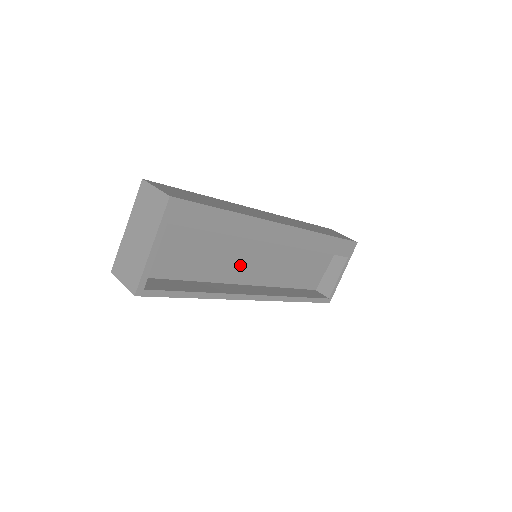
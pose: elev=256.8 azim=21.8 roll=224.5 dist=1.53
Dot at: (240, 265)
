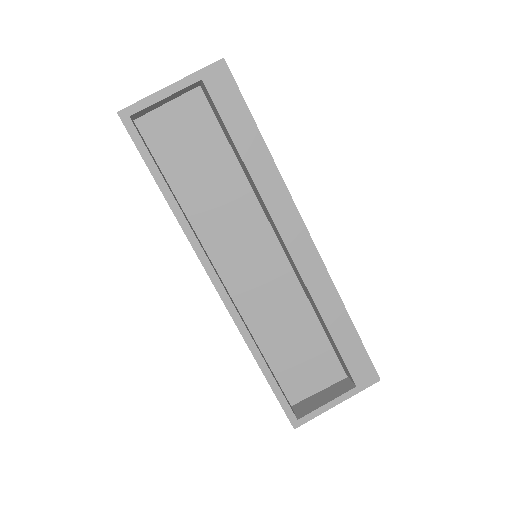
Dot at: (233, 245)
